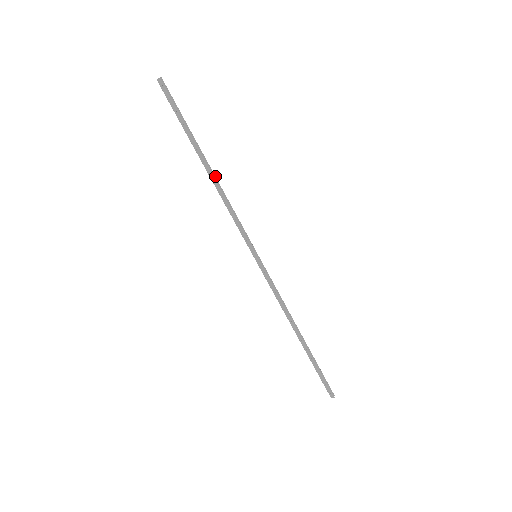
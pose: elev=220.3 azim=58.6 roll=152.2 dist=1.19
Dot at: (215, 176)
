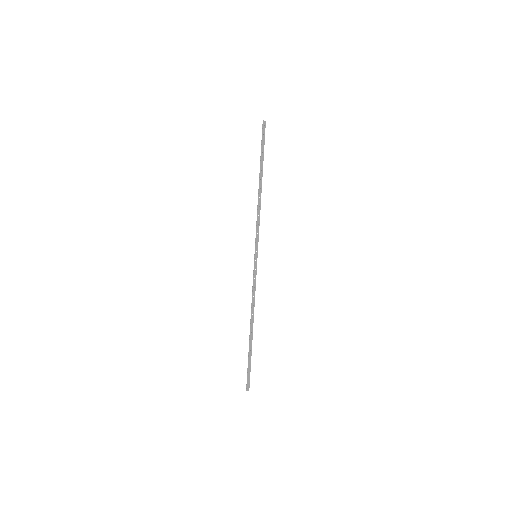
Dot at: (261, 192)
